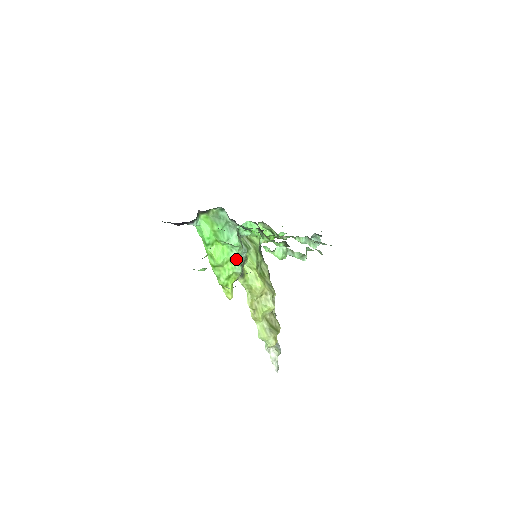
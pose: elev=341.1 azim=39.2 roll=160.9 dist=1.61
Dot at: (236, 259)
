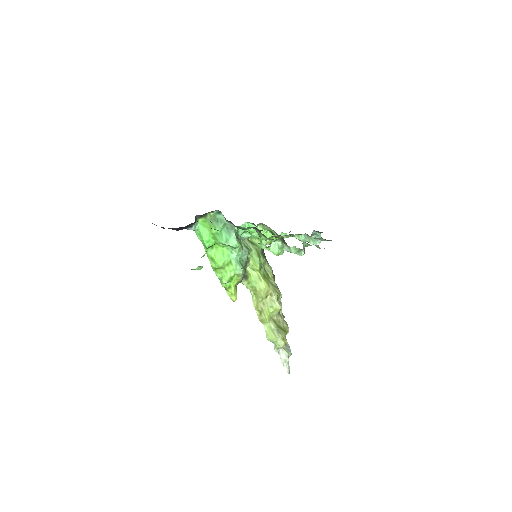
Dot at: (237, 260)
